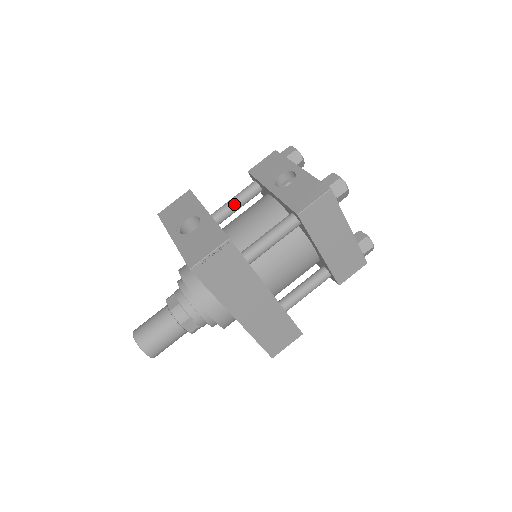
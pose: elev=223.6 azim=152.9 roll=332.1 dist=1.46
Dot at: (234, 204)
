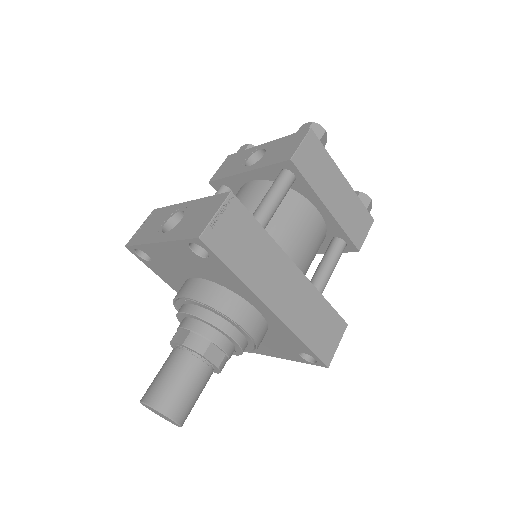
Dot at: occluded
